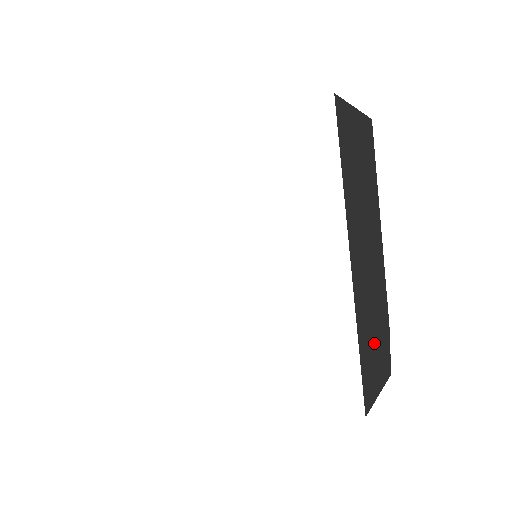
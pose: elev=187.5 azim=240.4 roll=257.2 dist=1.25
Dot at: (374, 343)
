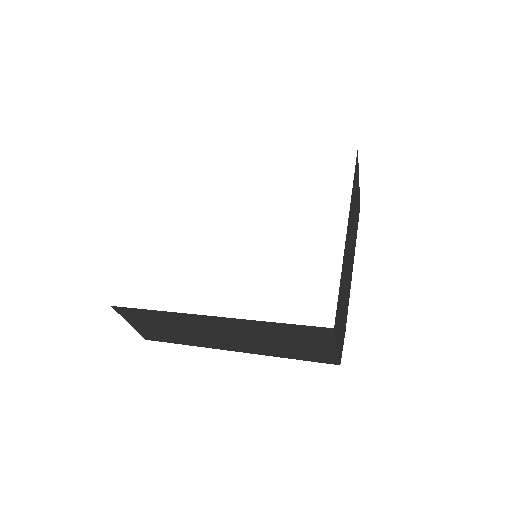
Dot at: (342, 308)
